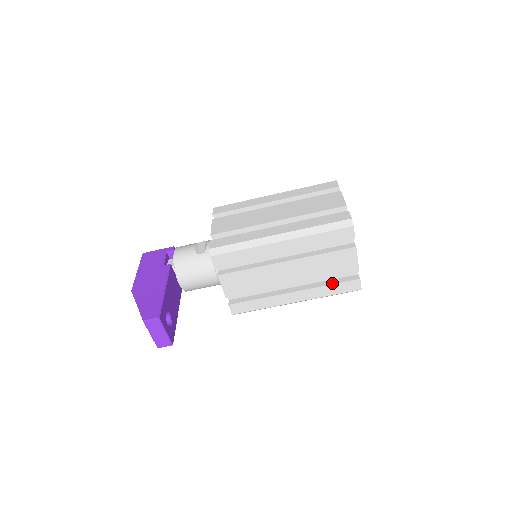
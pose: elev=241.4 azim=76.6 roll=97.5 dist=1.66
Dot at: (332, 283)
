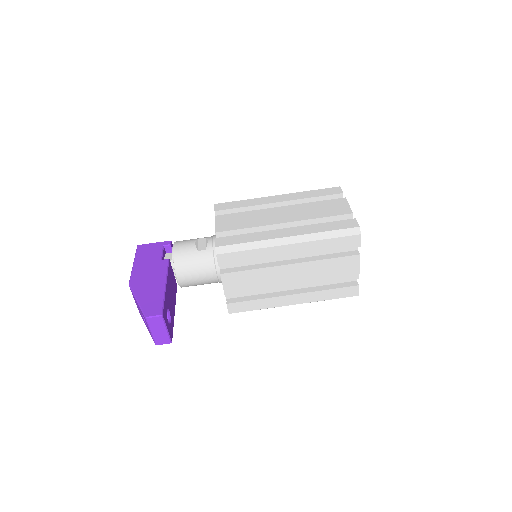
Dot at: (331, 288)
